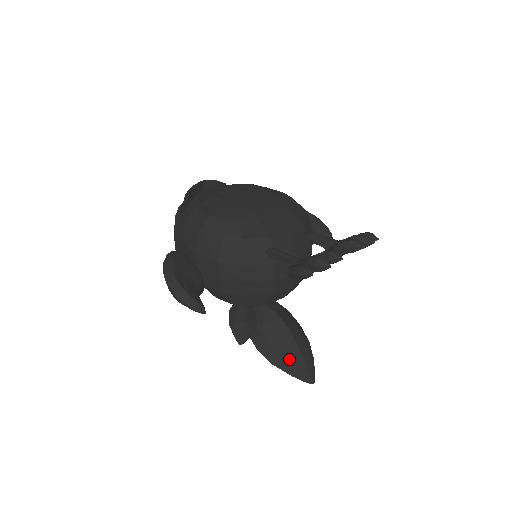
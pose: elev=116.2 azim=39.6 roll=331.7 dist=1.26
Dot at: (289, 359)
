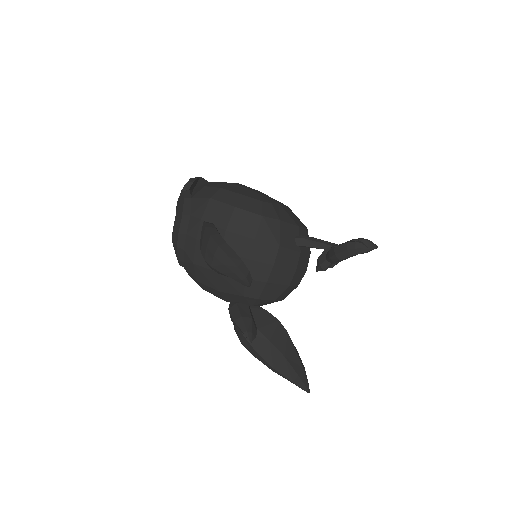
Dot at: (290, 363)
